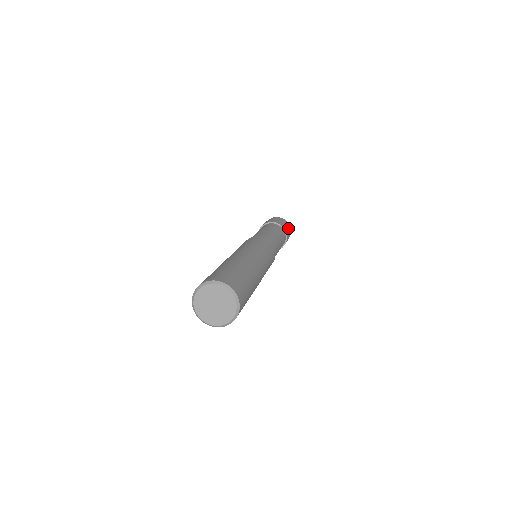
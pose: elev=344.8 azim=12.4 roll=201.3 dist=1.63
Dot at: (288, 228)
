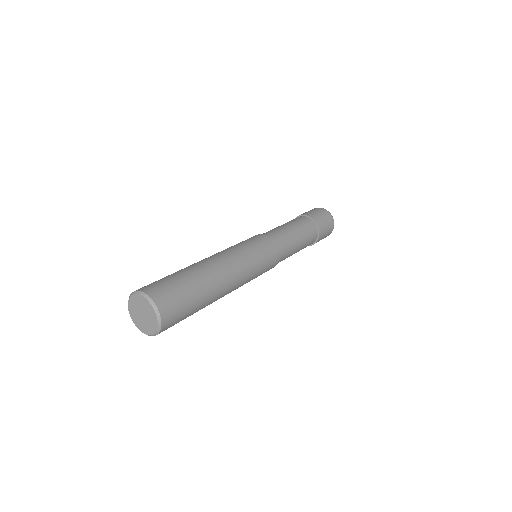
Dot at: (325, 218)
